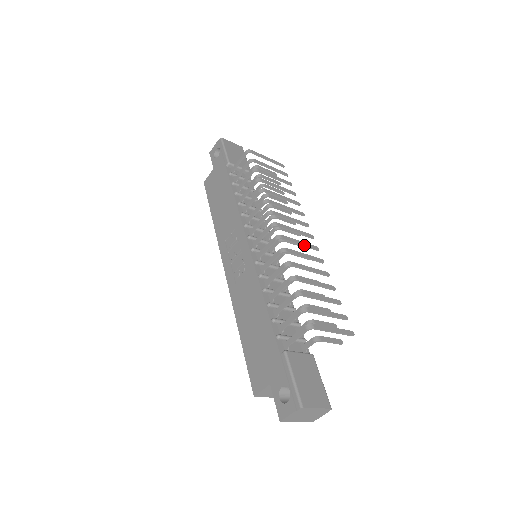
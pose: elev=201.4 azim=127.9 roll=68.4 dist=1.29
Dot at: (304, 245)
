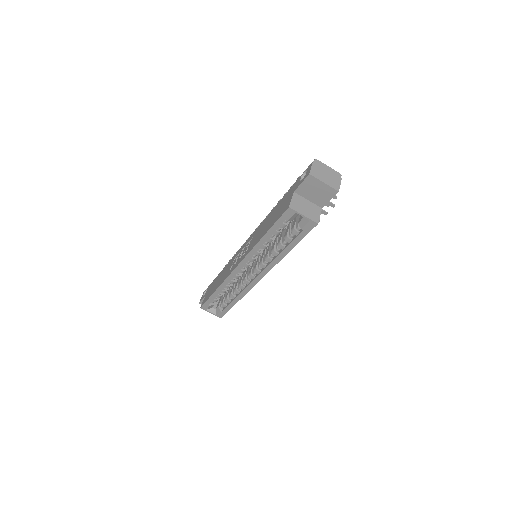
Dot at: occluded
